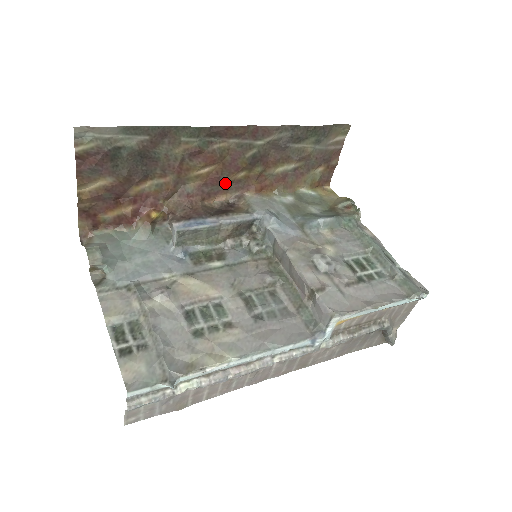
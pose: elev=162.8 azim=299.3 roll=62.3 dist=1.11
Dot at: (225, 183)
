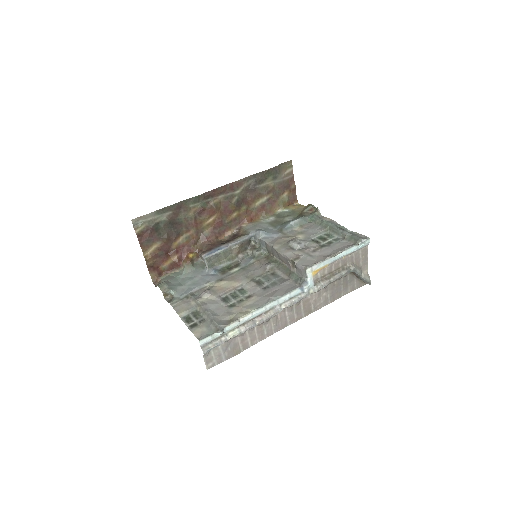
Dot at: (227, 223)
